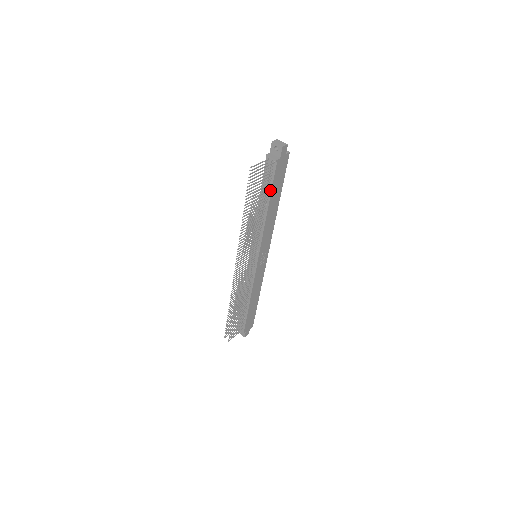
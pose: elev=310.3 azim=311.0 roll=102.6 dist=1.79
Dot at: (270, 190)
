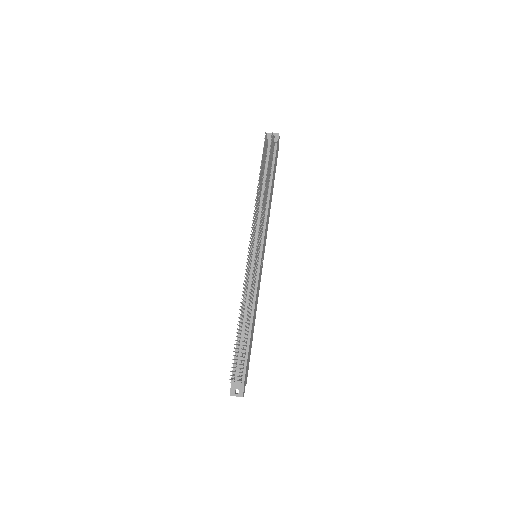
Dot at: (272, 171)
